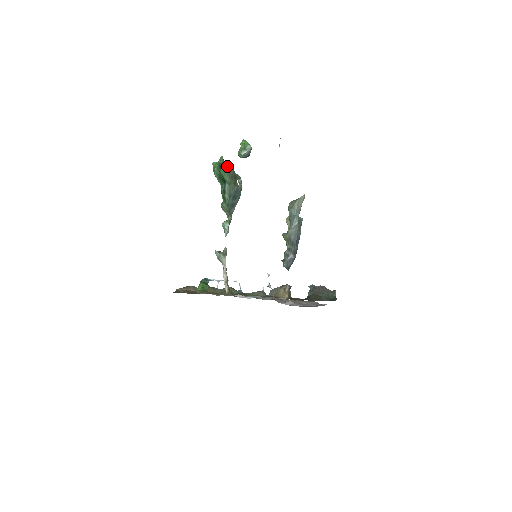
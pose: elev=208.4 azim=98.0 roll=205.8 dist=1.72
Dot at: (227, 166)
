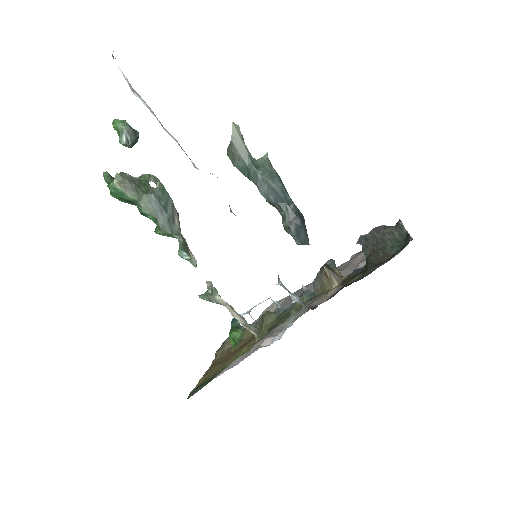
Dot at: (113, 183)
